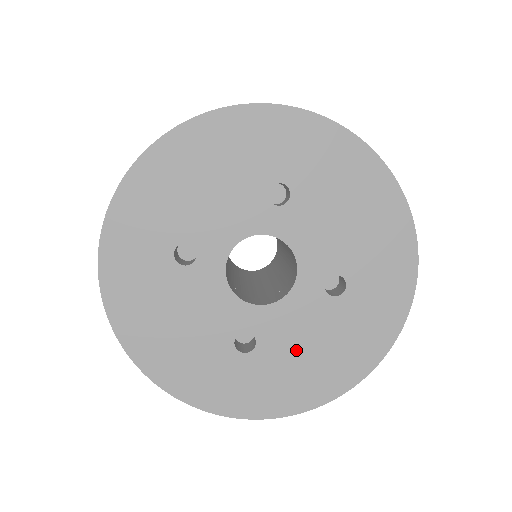
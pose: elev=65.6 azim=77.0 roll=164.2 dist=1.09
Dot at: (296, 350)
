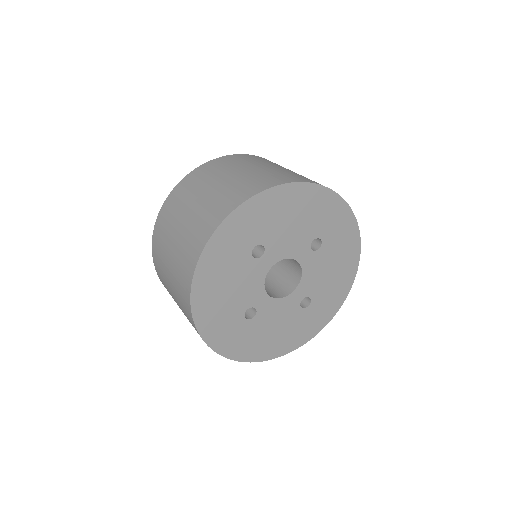
Dot at: (326, 280)
